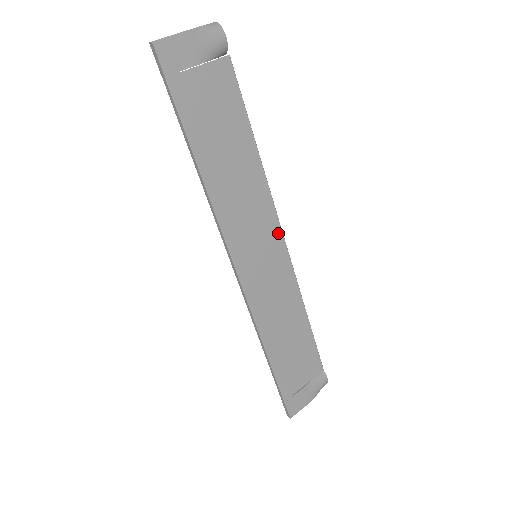
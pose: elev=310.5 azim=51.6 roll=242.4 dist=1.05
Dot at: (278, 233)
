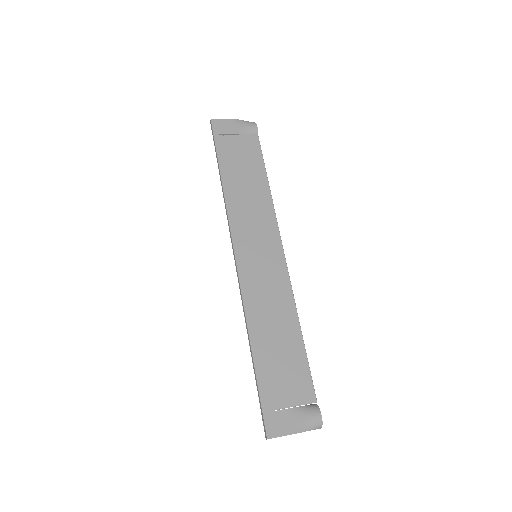
Dot at: (278, 245)
